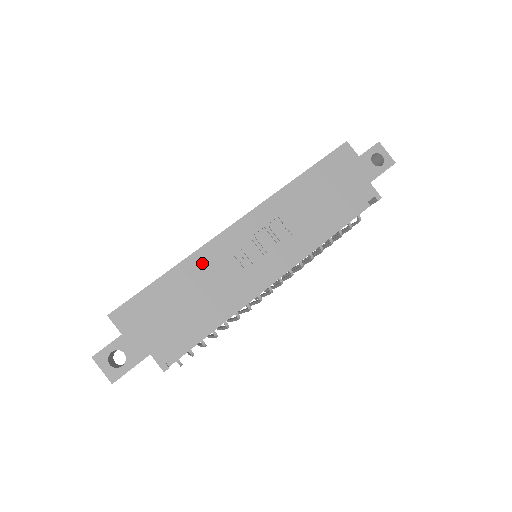
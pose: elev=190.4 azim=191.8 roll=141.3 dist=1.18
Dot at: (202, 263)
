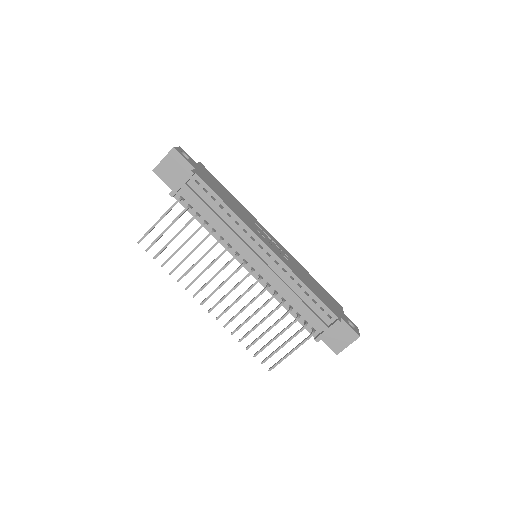
Dot at: (246, 211)
